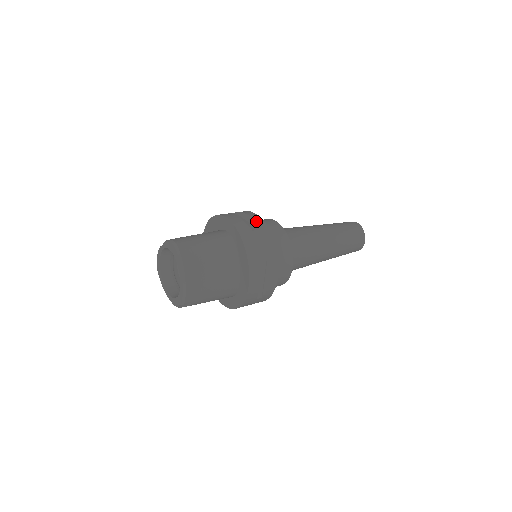
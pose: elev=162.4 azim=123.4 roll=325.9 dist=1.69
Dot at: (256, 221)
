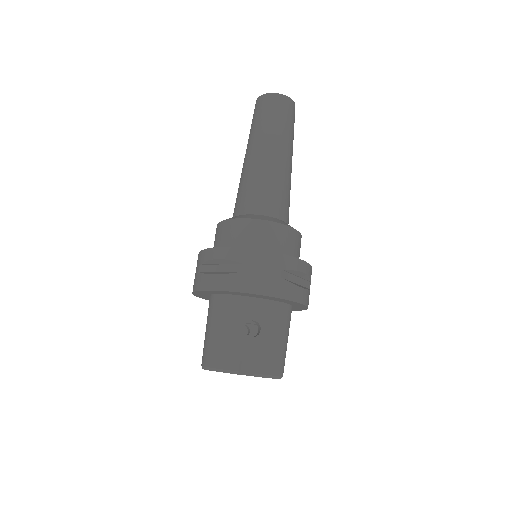
Dot at: (310, 275)
